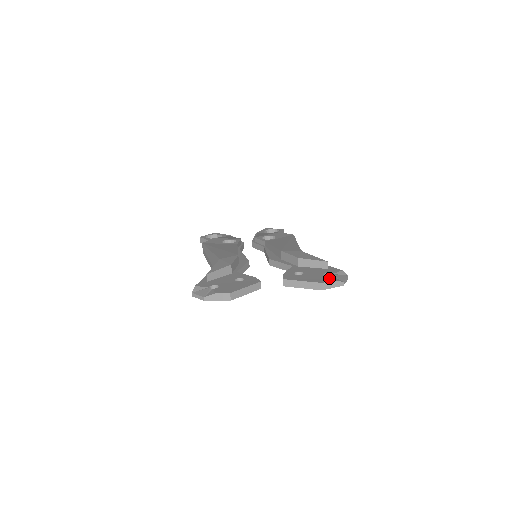
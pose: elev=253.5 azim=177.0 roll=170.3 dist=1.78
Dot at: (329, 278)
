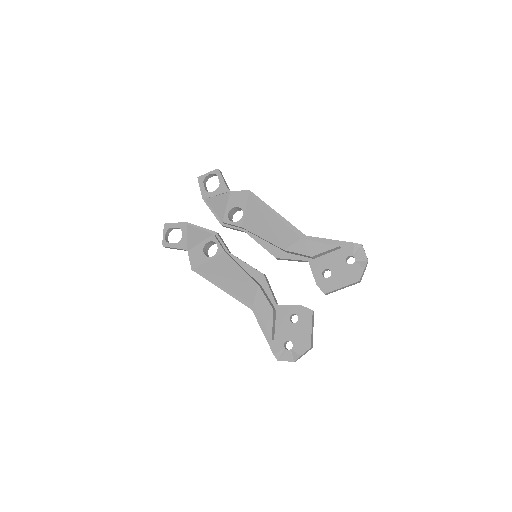
Dot at: (357, 268)
